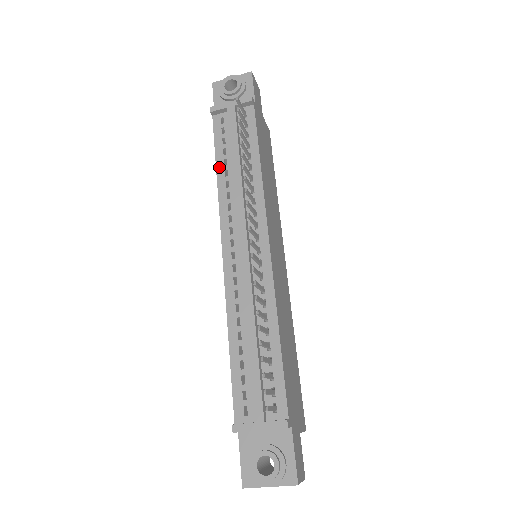
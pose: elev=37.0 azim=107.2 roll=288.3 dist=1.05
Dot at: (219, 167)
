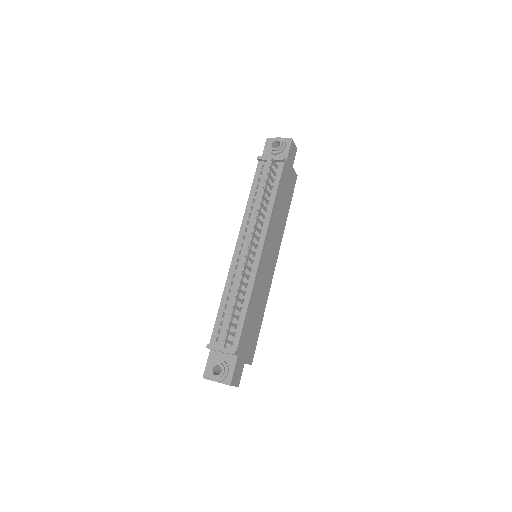
Dot at: (251, 196)
